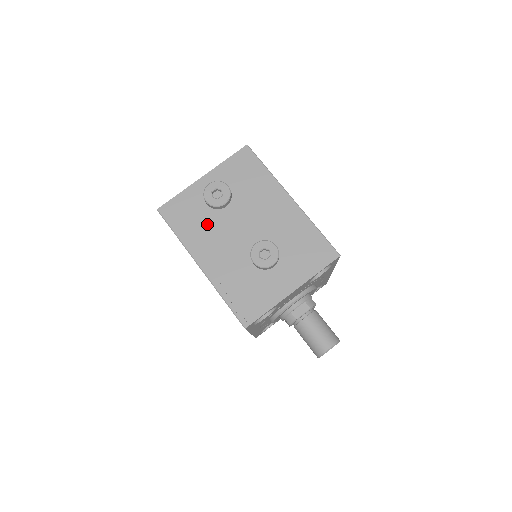
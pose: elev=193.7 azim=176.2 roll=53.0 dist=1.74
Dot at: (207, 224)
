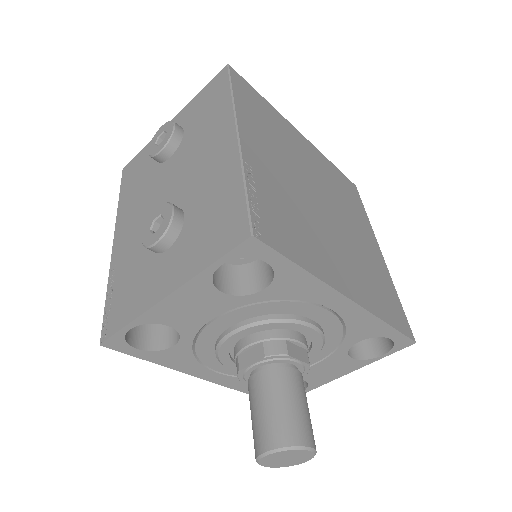
Dot at: (144, 184)
